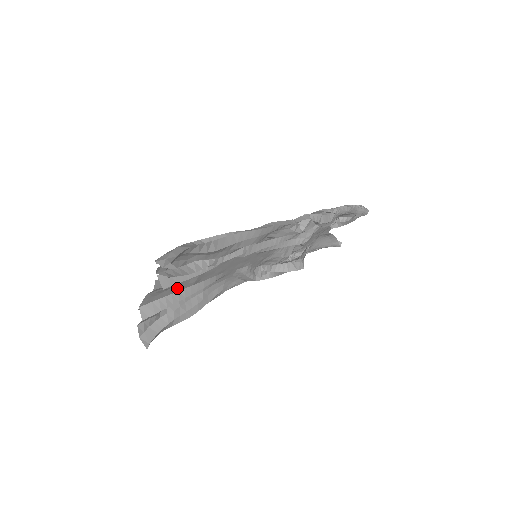
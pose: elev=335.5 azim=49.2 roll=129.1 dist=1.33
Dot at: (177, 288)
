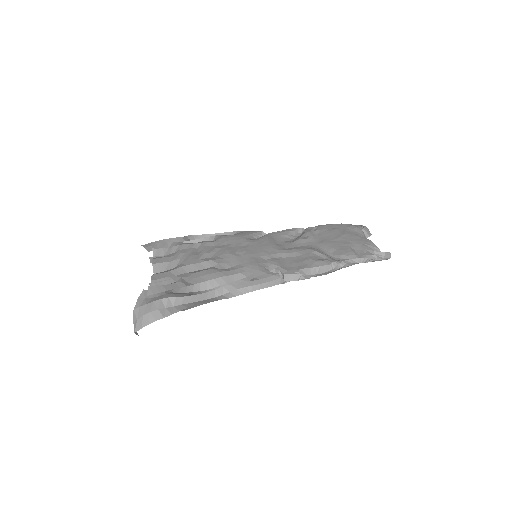
Dot at: (181, 257)
